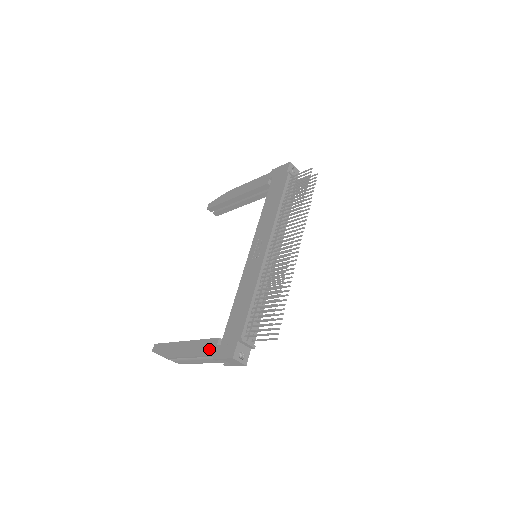
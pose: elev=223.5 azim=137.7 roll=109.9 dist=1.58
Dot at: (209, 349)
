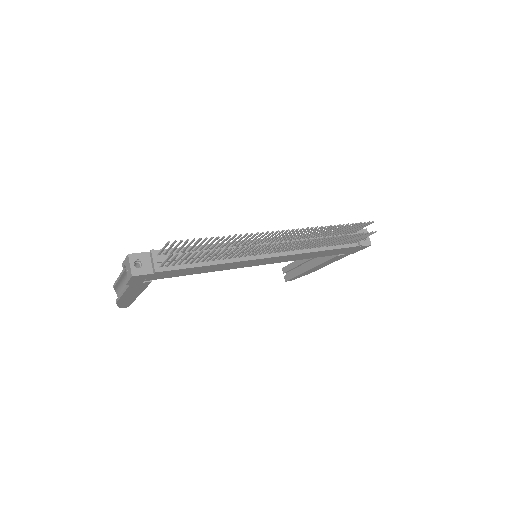
Dot at: occluded
